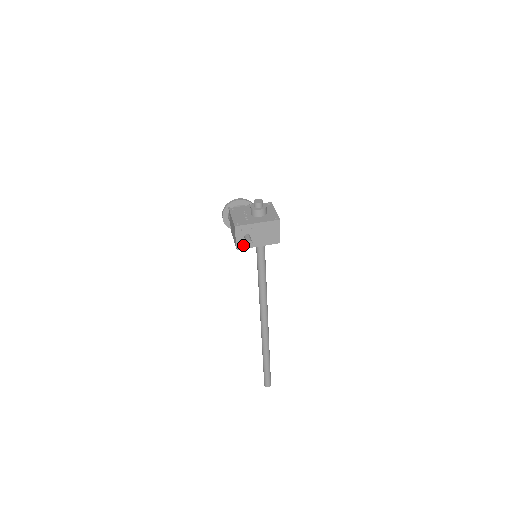
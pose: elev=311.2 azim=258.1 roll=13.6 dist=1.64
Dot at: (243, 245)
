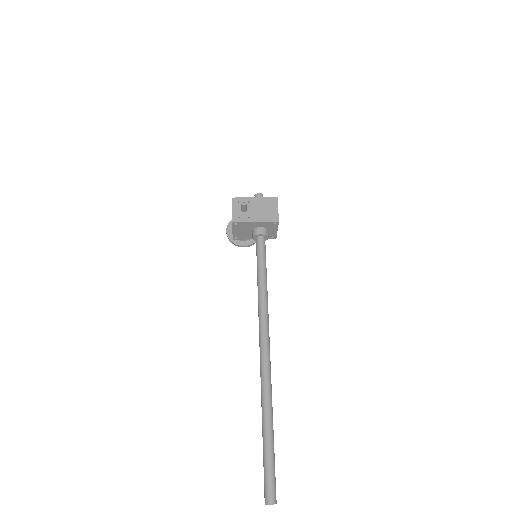
Dot at: (239, 218)
